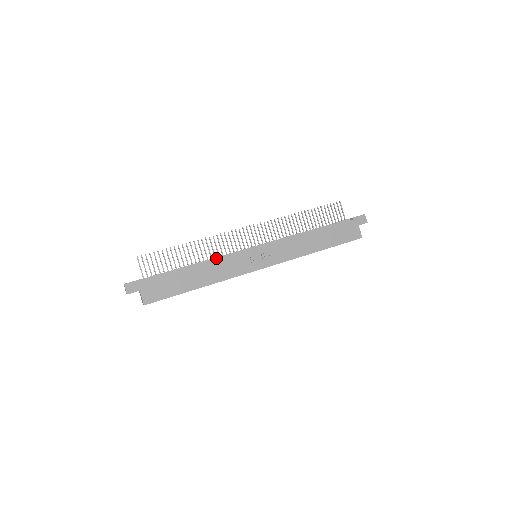
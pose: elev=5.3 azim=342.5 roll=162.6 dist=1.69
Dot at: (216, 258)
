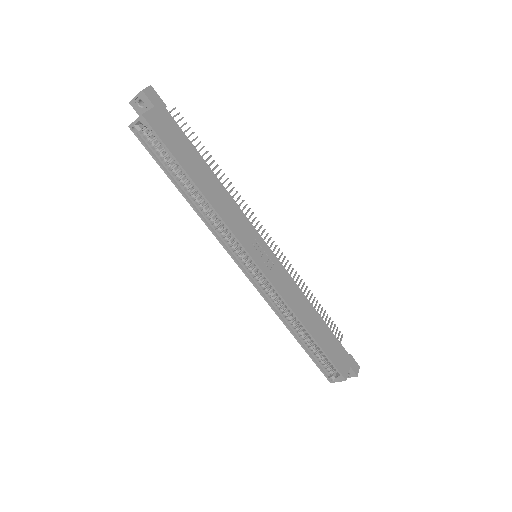
Dot at: occluded
